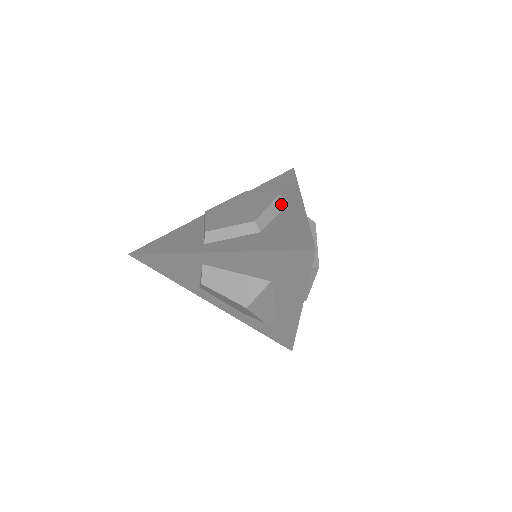
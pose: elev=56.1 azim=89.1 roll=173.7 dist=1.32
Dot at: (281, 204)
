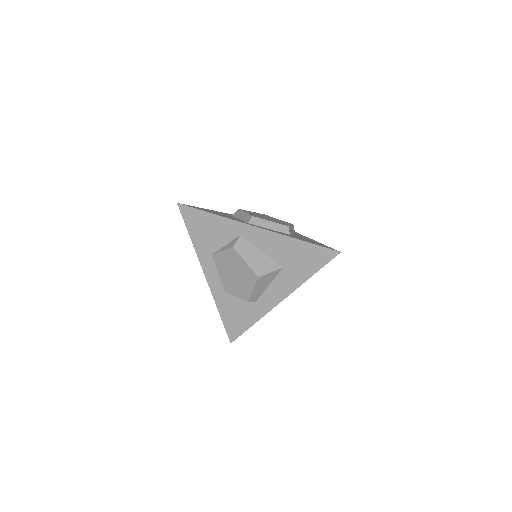
Dot at: occluded
